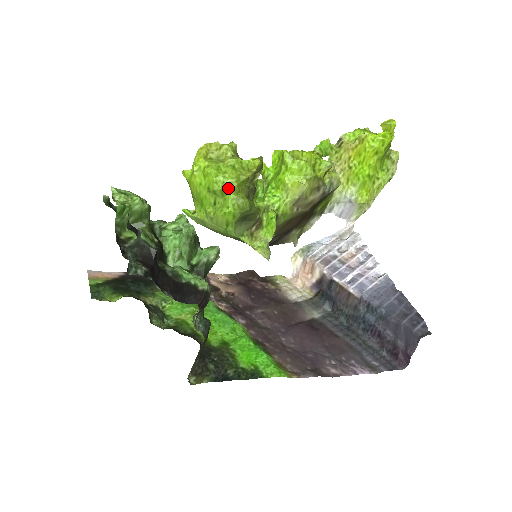
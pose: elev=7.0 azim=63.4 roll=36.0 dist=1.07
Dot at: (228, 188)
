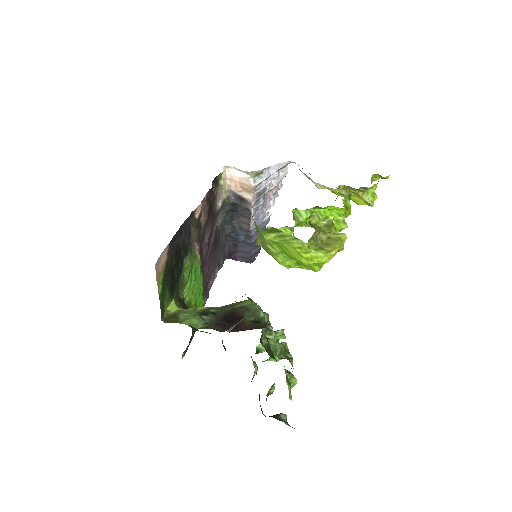
Dot at: occluded
